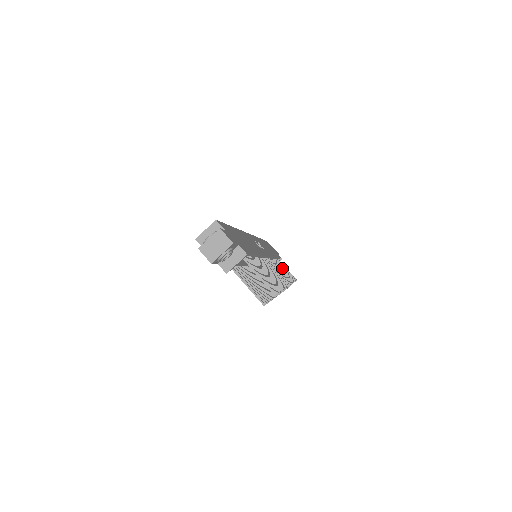
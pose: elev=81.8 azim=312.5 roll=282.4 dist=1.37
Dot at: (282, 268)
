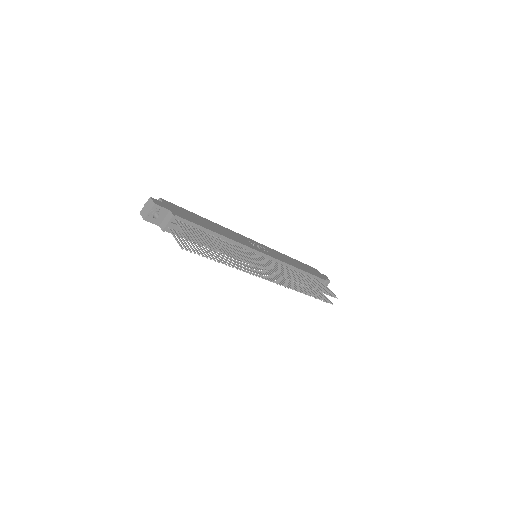
Dot at: (306, 279)
